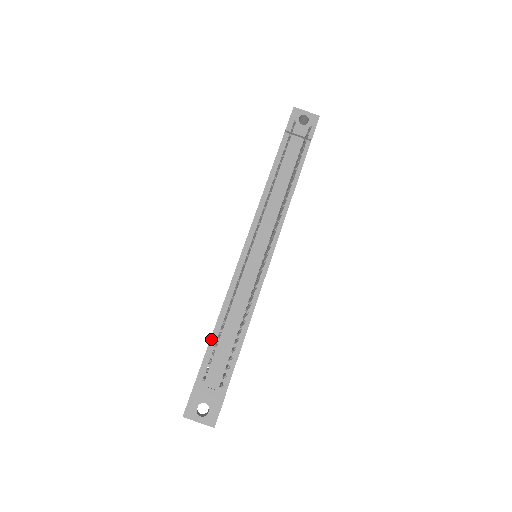
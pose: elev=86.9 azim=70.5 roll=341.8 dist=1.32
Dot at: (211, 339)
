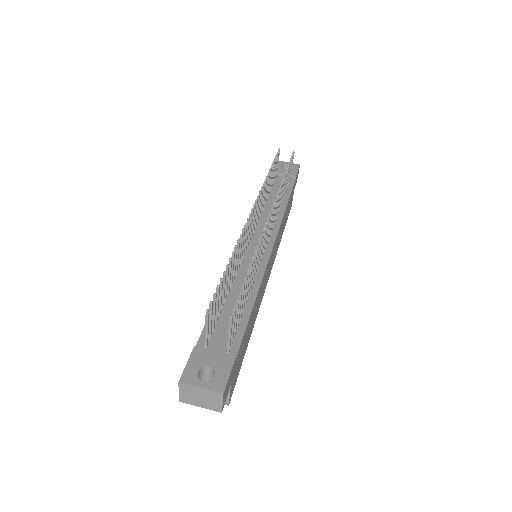
Dot at: occluded
